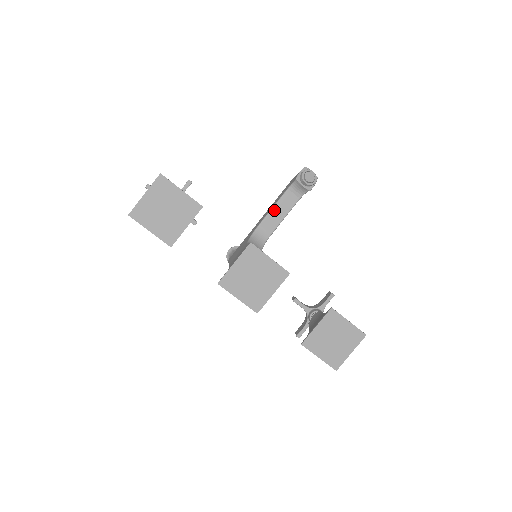
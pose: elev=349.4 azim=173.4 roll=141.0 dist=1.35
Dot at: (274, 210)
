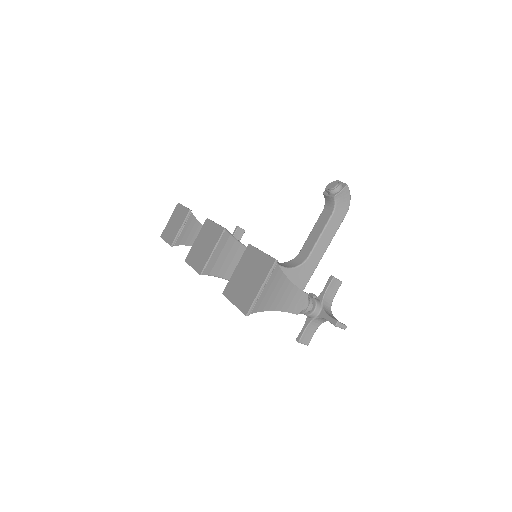
Dot at: (312, 232)
